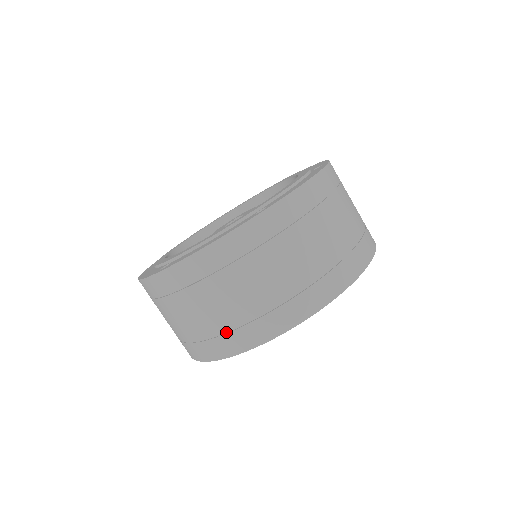
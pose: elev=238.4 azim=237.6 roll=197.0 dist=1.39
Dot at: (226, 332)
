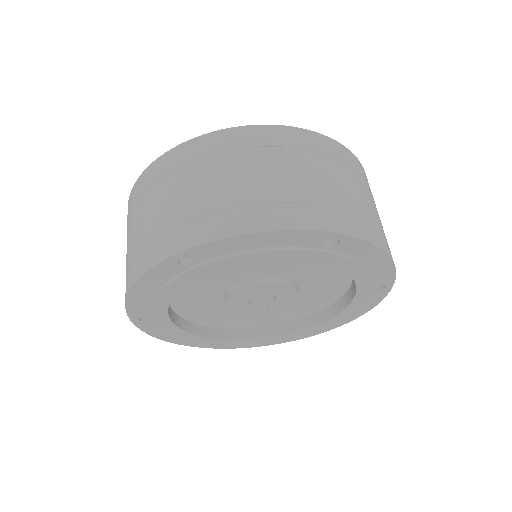
Dot at: (216, 211)
